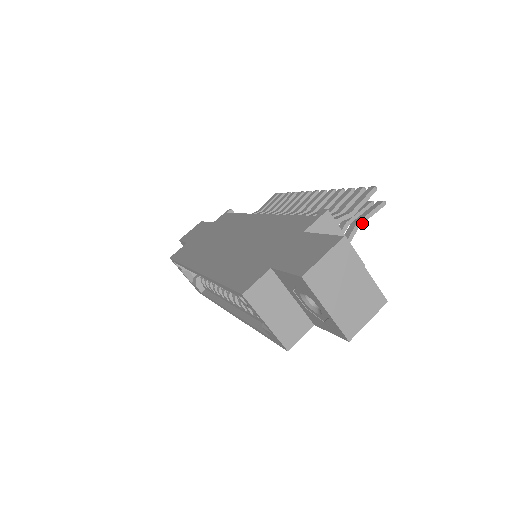
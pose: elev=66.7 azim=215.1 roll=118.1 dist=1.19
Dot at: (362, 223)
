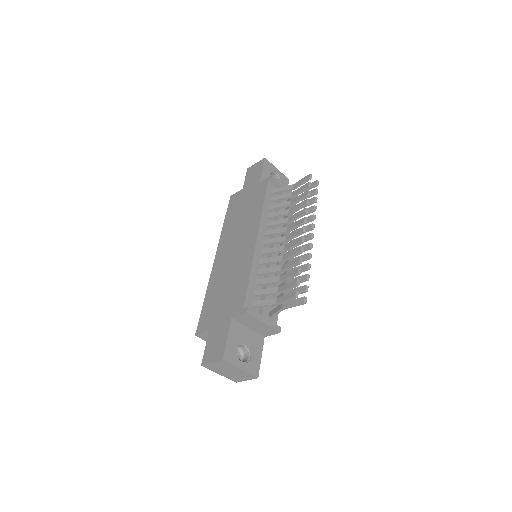
Dot at: (286, 308)
